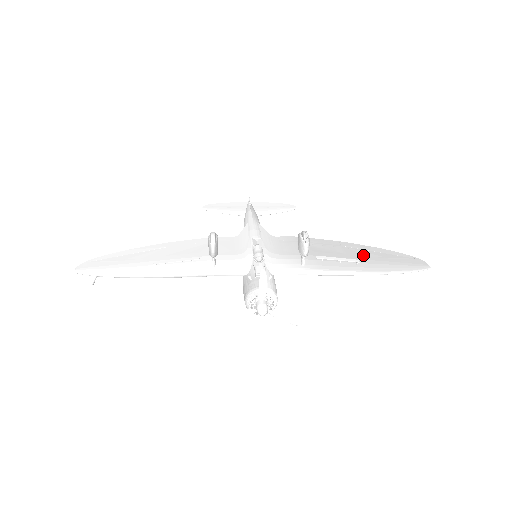
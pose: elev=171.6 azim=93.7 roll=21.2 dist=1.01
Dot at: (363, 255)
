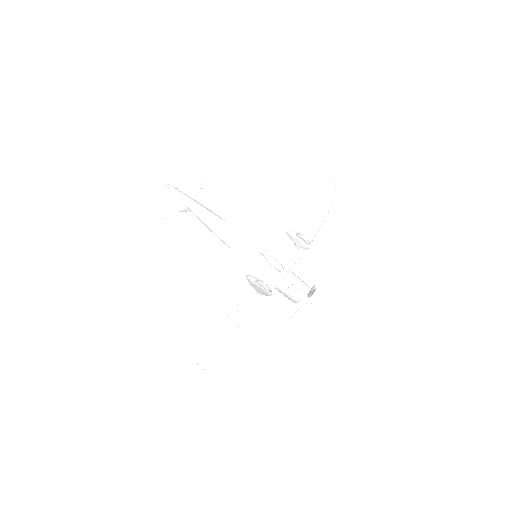
Dot at: (306, 205)
